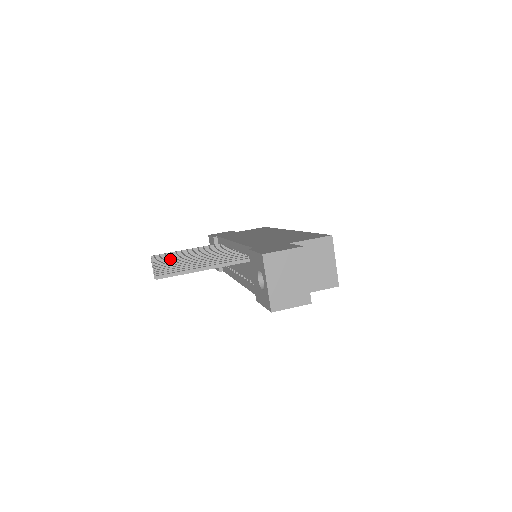
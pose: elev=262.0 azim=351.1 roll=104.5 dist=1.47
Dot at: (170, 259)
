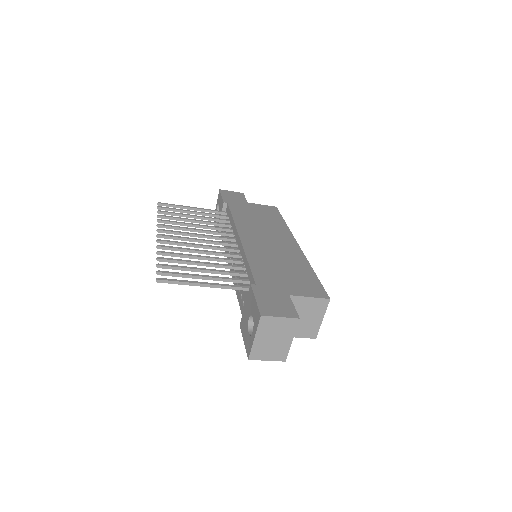
Dot at: (175, 231)
